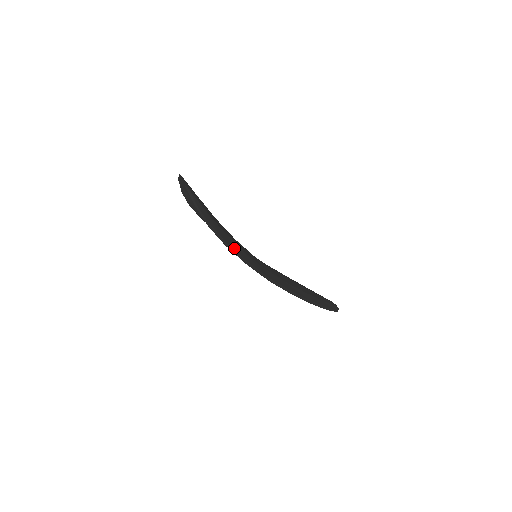
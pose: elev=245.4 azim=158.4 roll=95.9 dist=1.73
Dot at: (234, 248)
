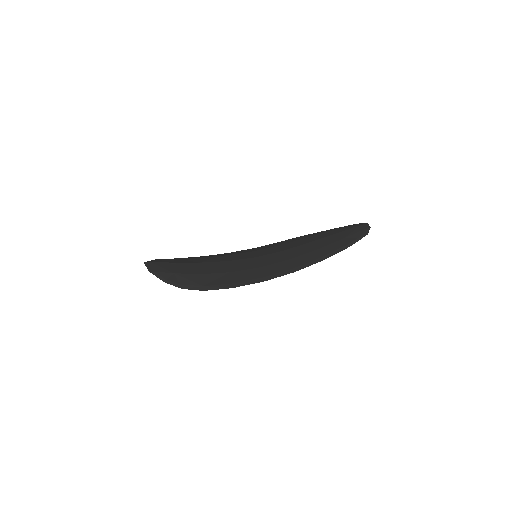
Dot at: (217, 282)
